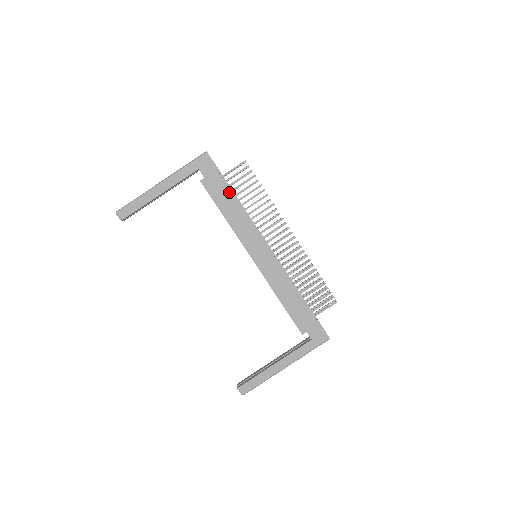
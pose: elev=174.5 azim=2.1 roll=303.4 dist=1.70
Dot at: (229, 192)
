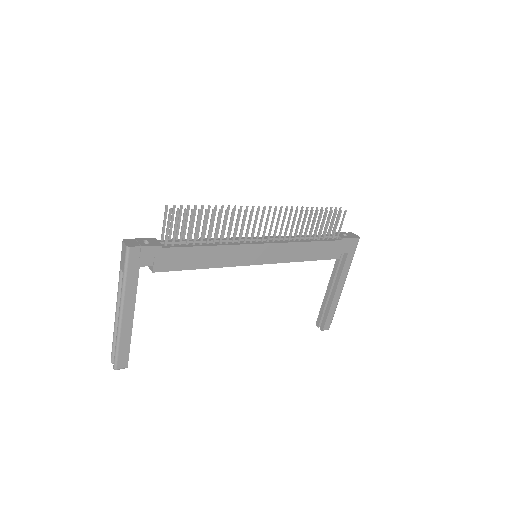
Dot at: (187, 249)
